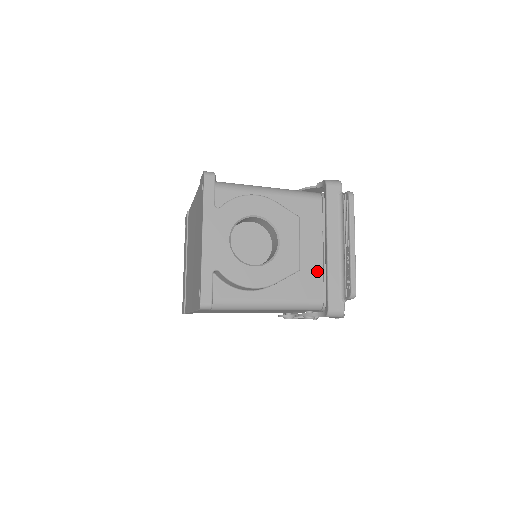
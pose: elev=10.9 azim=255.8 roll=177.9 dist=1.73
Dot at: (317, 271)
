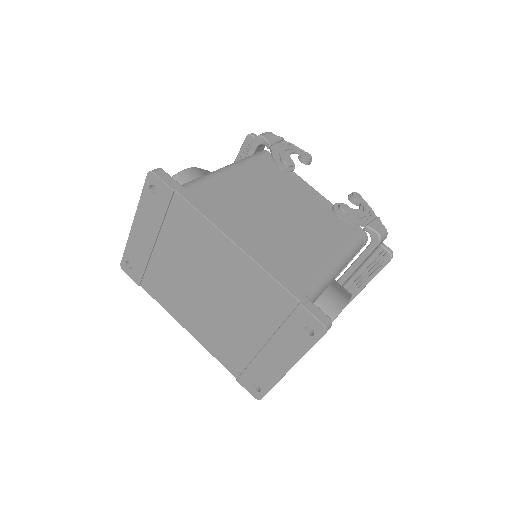
Dot at: occluded
